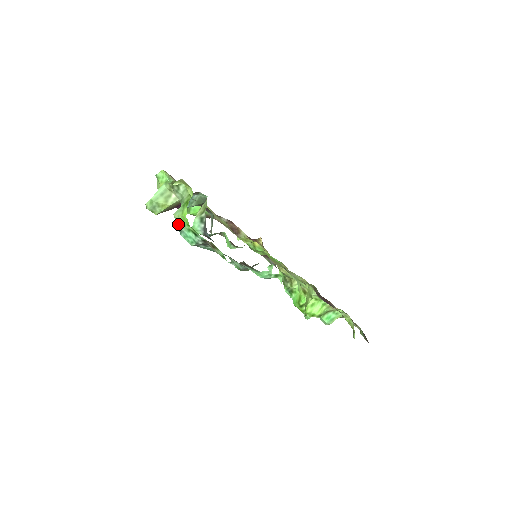
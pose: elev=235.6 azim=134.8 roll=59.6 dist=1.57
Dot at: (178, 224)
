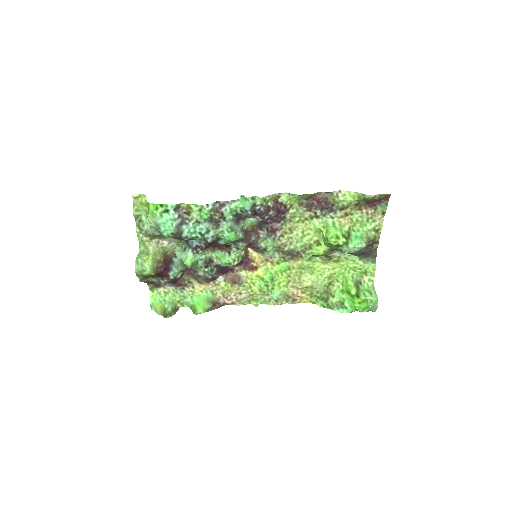
Dot at: (153, 223)
